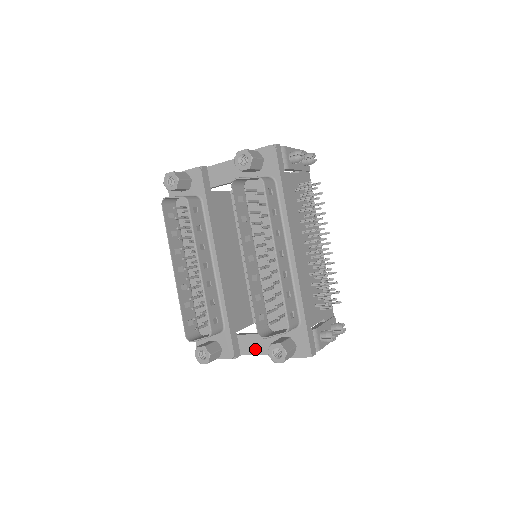
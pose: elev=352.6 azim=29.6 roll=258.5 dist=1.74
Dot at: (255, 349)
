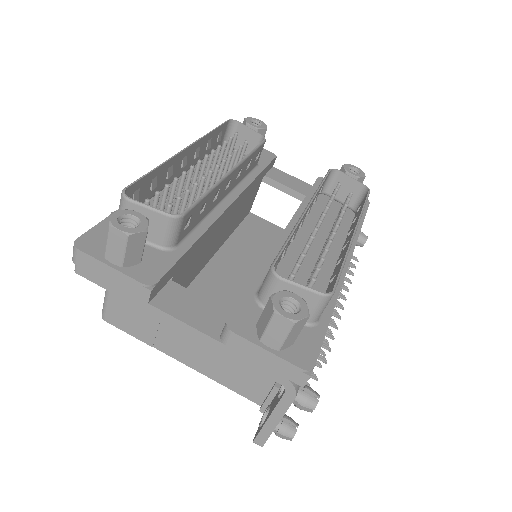
Dot at: (188, 313)
